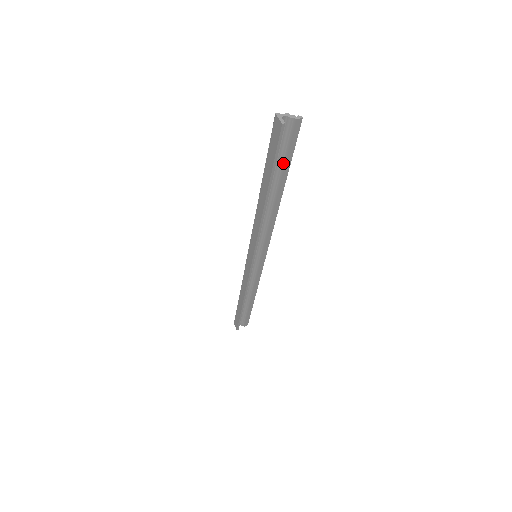
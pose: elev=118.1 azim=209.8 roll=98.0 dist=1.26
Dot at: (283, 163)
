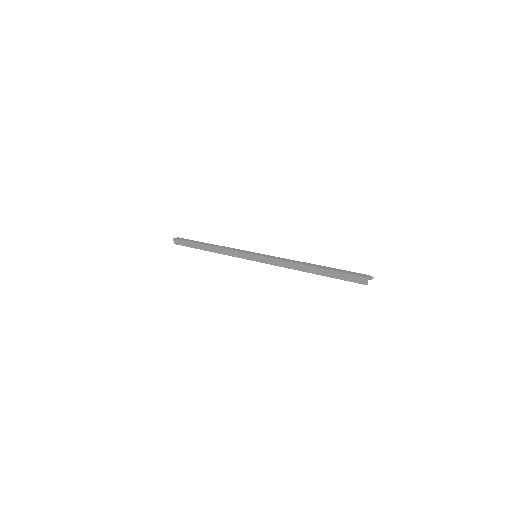
Dot at: occluded
